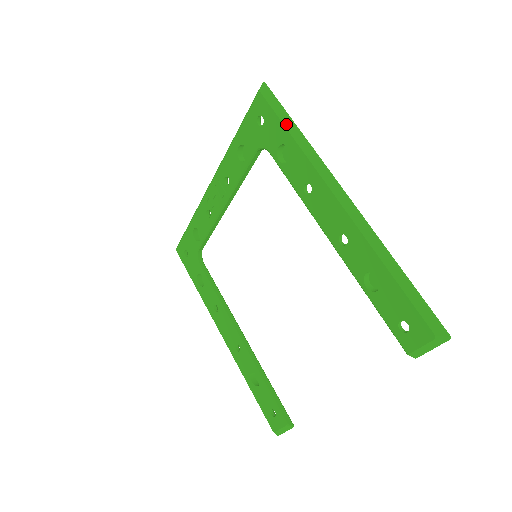
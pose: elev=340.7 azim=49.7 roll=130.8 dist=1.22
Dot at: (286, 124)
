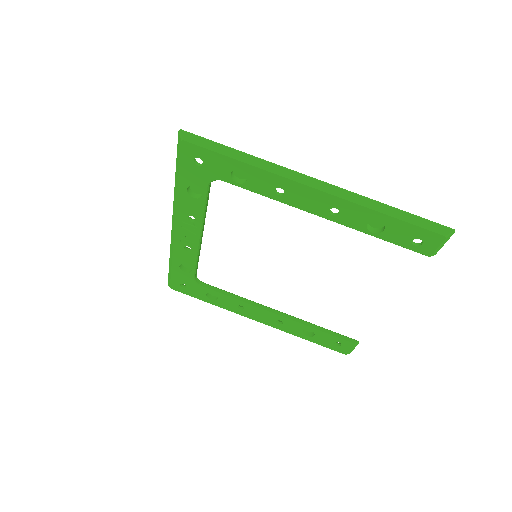
Dot at: (227, 154)
